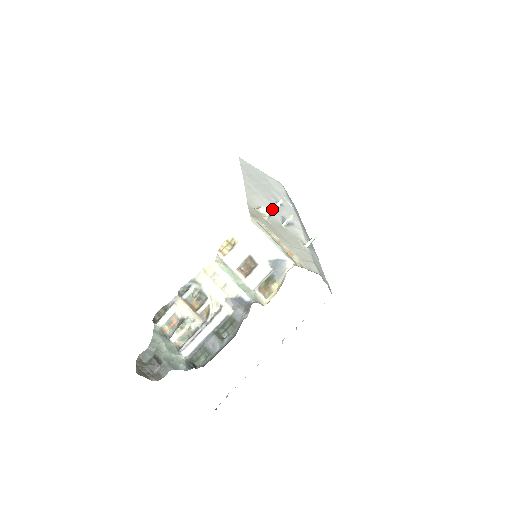
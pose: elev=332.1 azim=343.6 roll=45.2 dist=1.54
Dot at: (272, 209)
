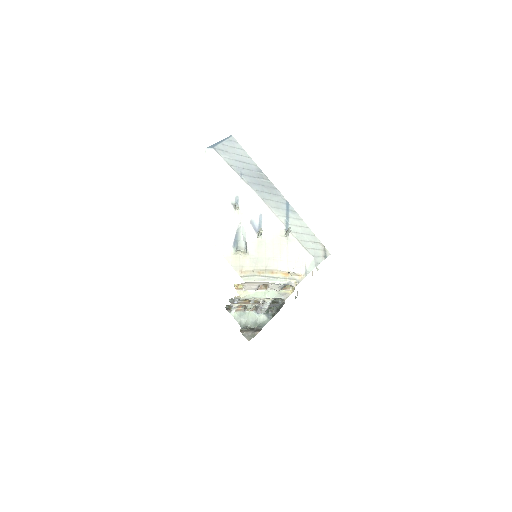
Dot at: (241, 232)
